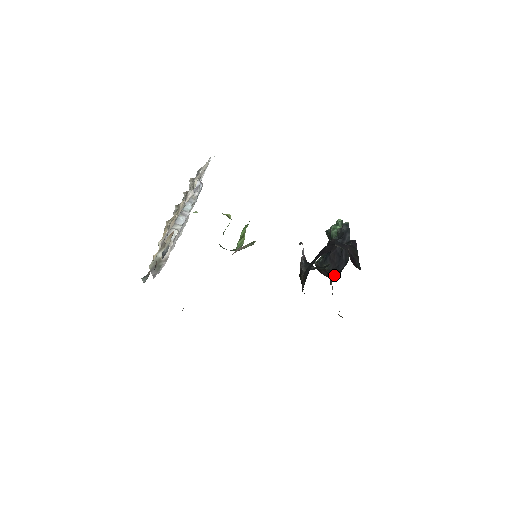
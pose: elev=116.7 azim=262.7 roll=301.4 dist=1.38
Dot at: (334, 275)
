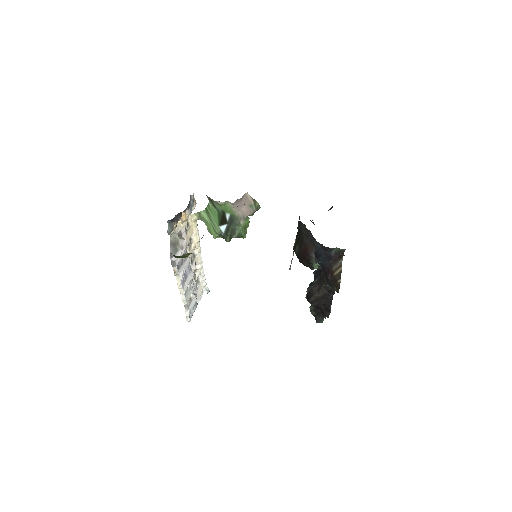
Dot at: occluded
